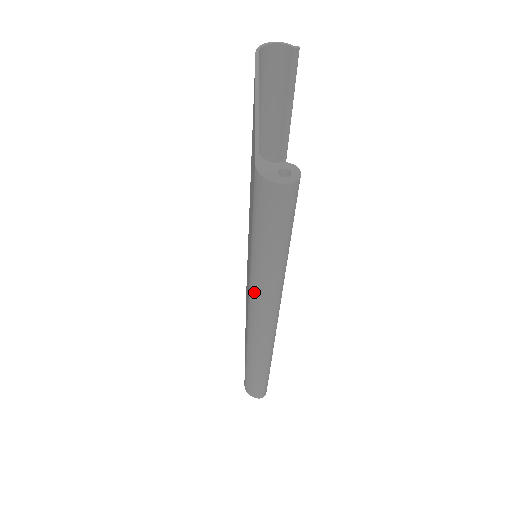
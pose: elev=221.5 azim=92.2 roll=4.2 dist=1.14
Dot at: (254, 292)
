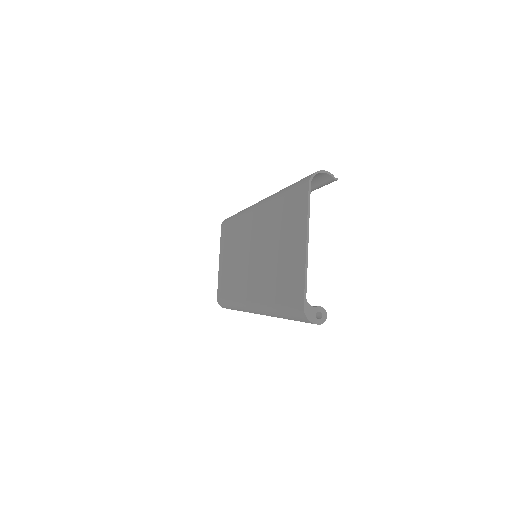
Dot at: (264, 311)
